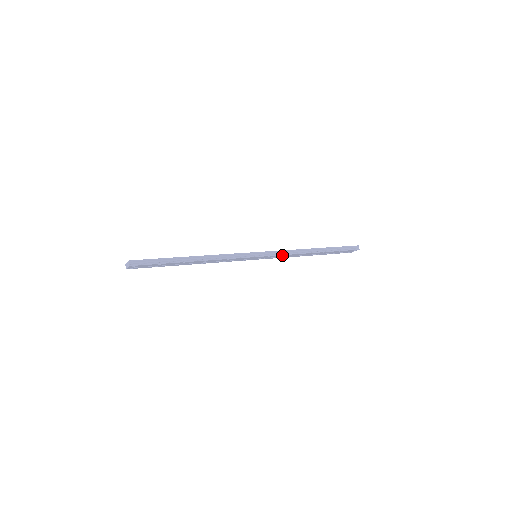
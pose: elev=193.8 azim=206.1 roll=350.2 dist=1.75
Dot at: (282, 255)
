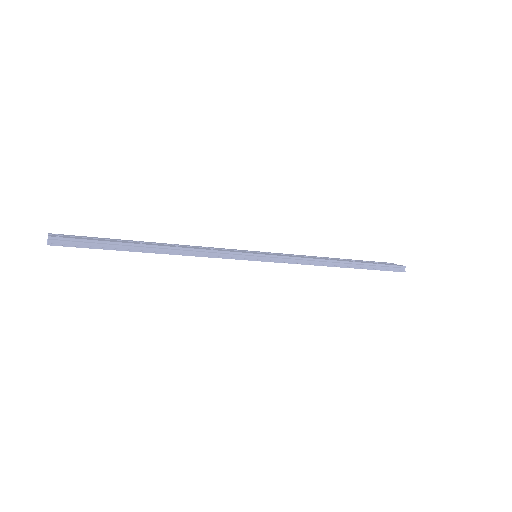
Dot at: (294, 263)
